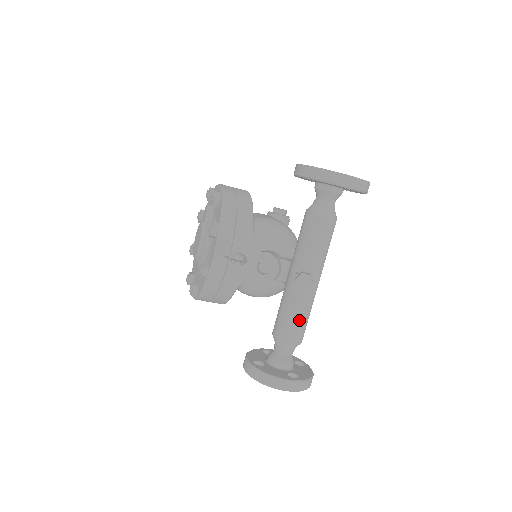
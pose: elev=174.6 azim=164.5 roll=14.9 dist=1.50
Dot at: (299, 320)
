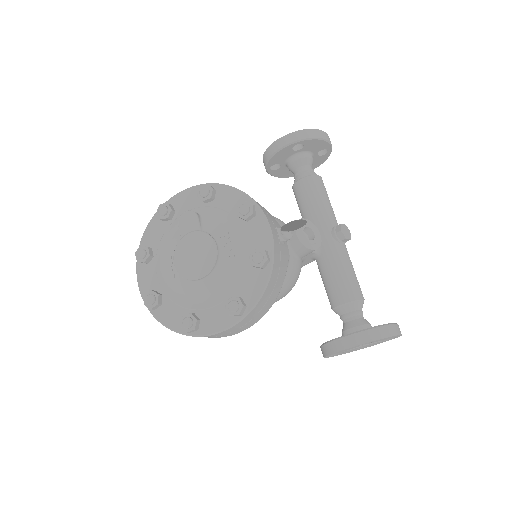
Dot at: (355, 274)
